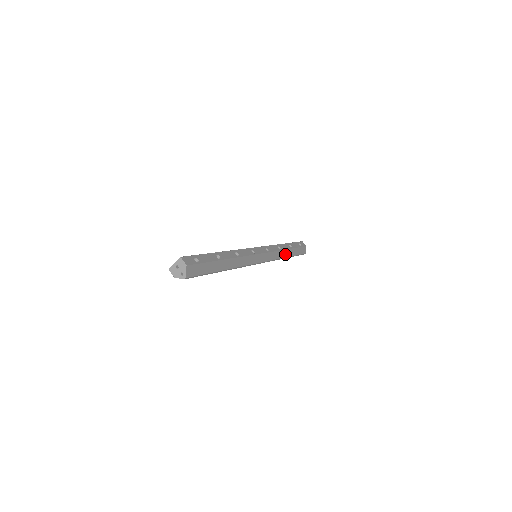
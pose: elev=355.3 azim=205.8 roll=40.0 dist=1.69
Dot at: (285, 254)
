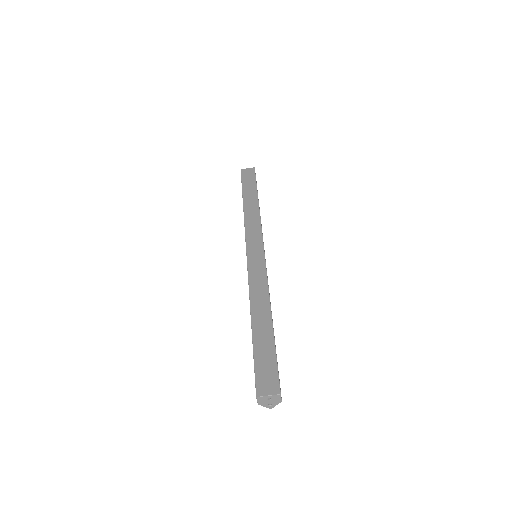
Dot at: occluded
